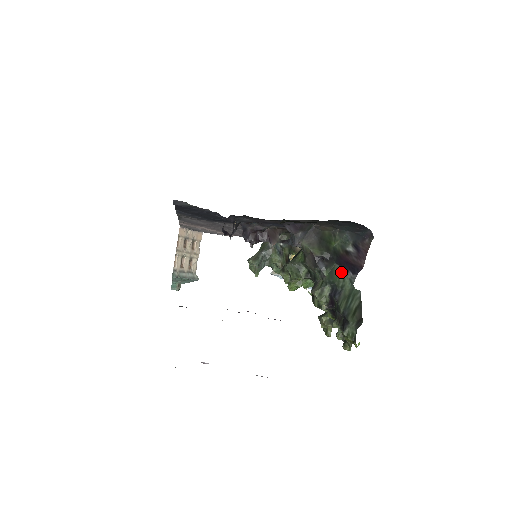
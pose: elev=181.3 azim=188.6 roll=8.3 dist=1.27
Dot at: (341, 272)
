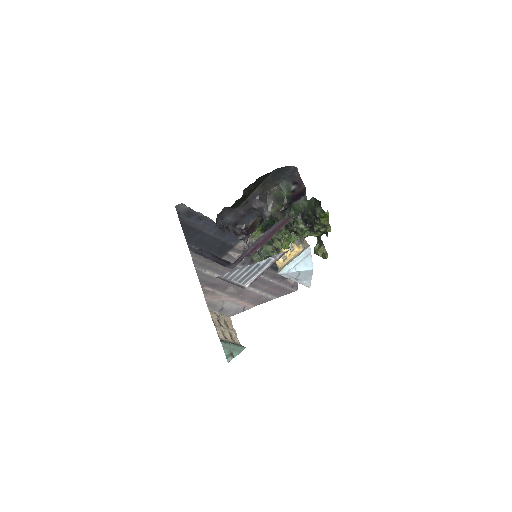
Dot at: (298, 203)
